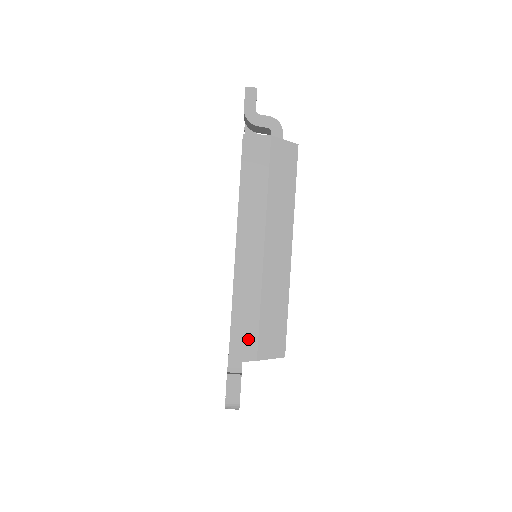
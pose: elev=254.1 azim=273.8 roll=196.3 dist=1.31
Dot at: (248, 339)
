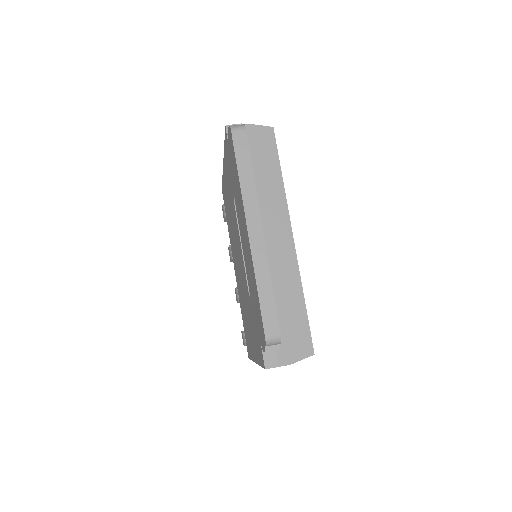
Dot at: occluded
